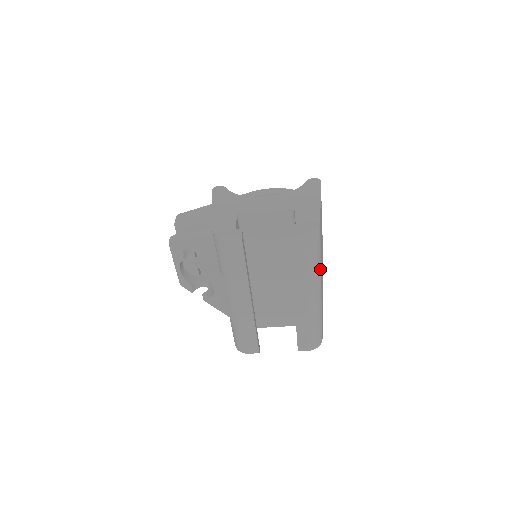
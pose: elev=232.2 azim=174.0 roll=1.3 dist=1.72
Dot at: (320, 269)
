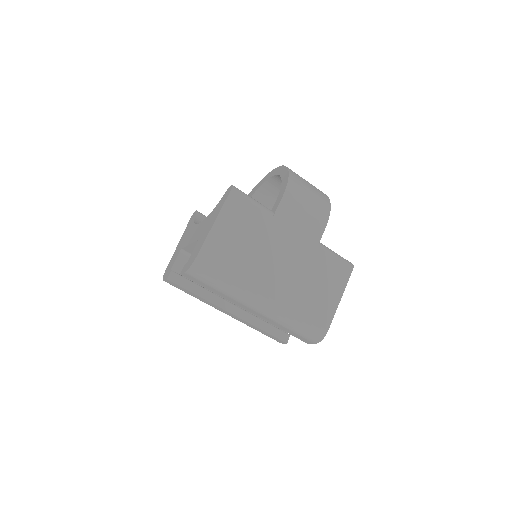
Dot at: (243, 287)
